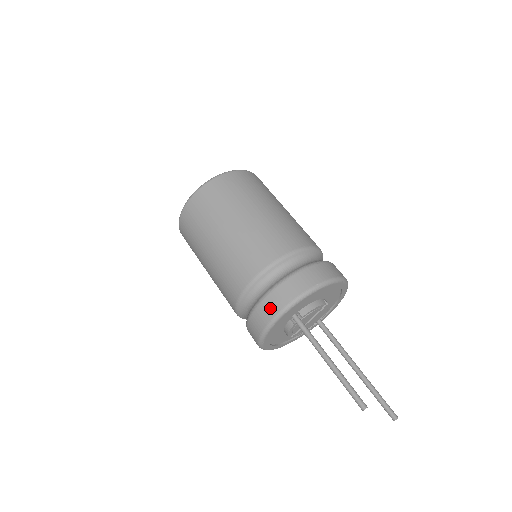
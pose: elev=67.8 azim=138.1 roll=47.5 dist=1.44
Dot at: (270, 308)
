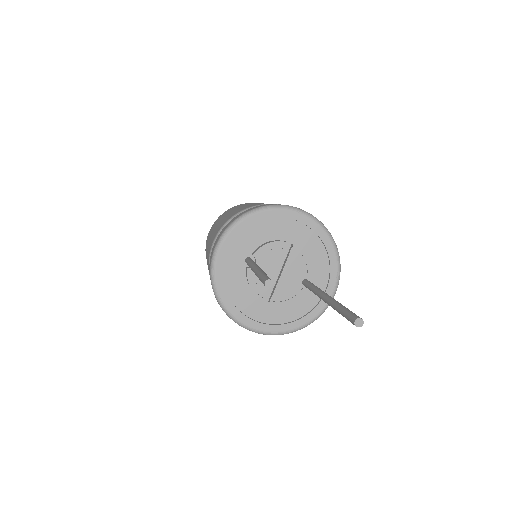
Dot at: (212, 250)
